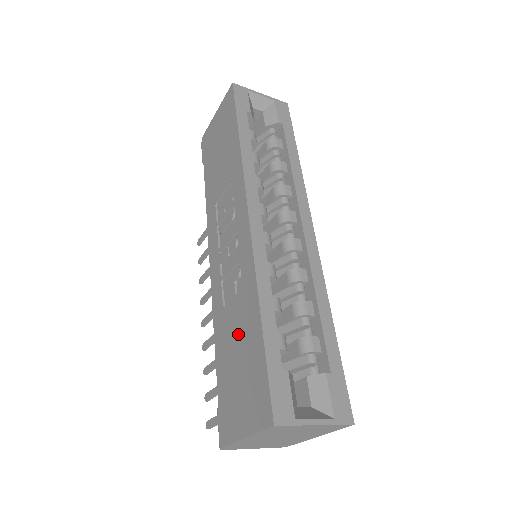
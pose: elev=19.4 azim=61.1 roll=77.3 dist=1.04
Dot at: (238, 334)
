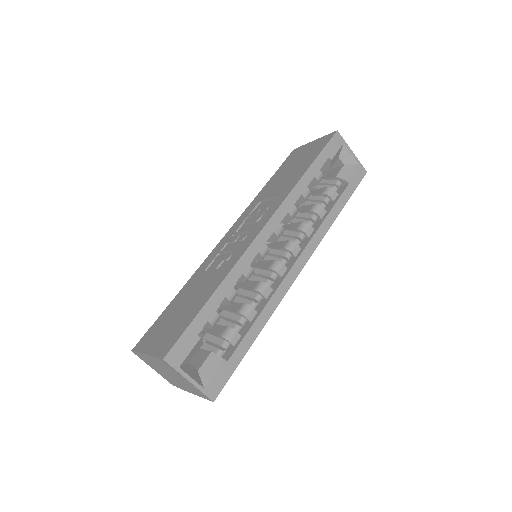
Dot at: (196, 293)
